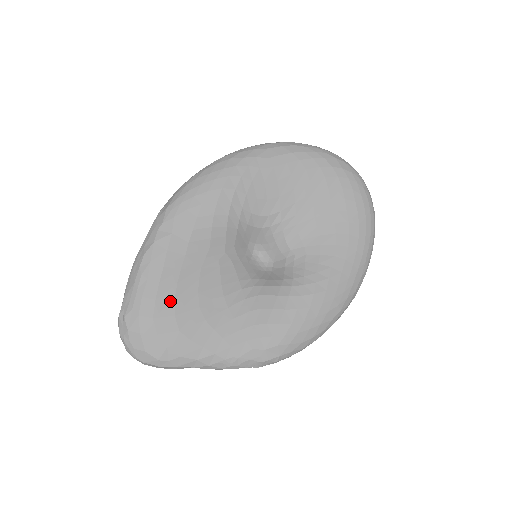
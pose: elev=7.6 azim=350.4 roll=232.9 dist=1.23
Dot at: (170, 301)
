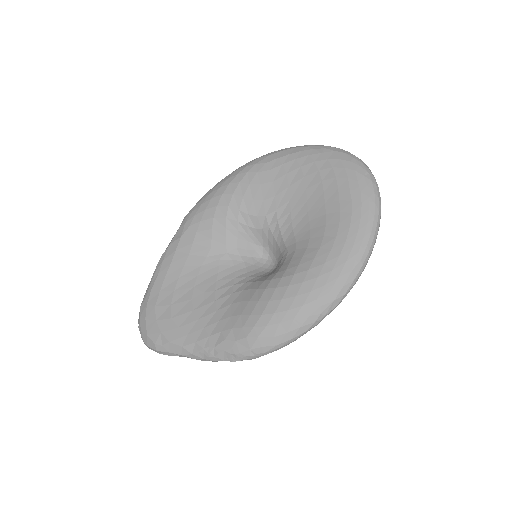
Dot at: (170, 293)
